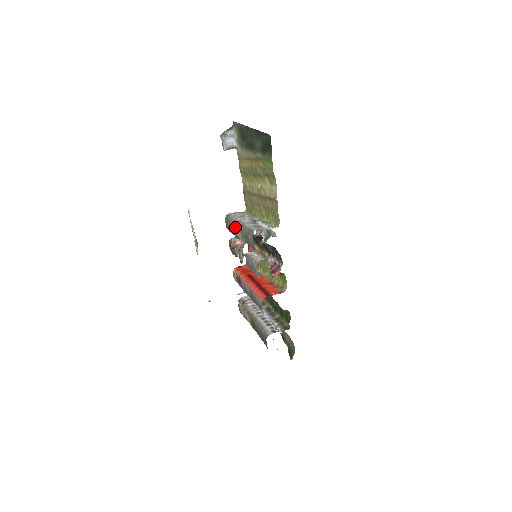
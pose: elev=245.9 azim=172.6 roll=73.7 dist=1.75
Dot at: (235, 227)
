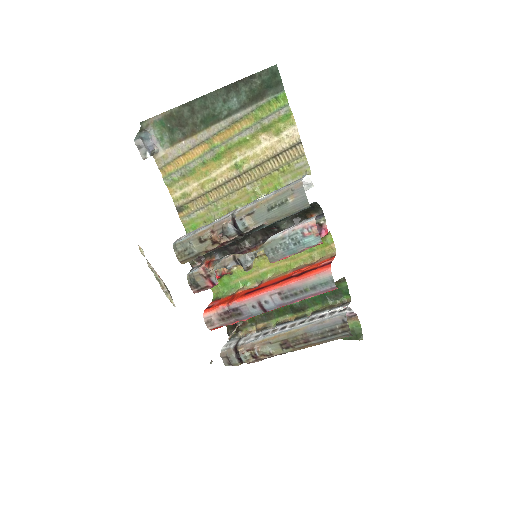
Dot at: (230, 224)
